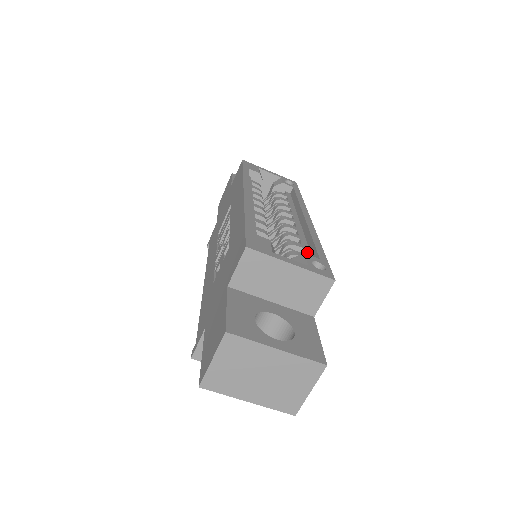
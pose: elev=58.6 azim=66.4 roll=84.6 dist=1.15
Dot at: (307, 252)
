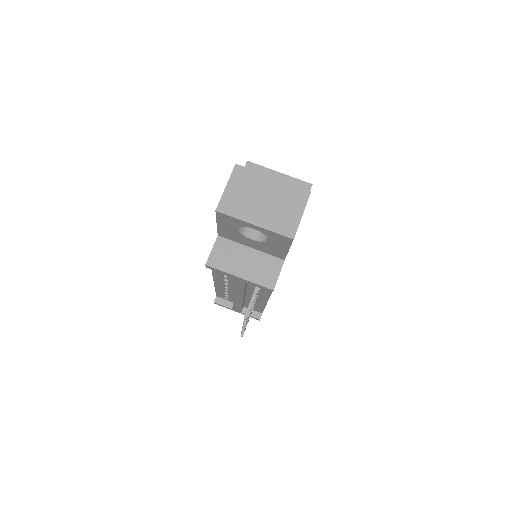
Dot at: occluded
